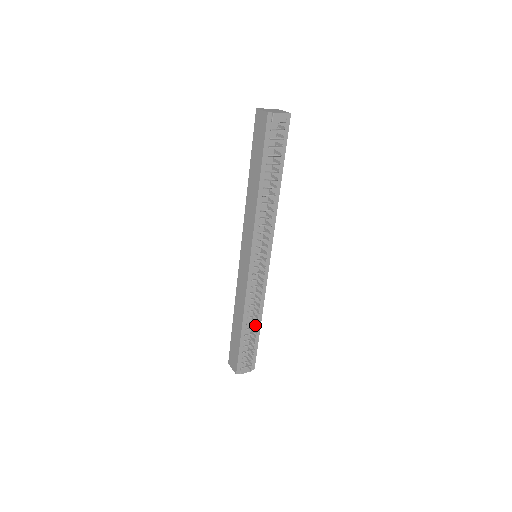
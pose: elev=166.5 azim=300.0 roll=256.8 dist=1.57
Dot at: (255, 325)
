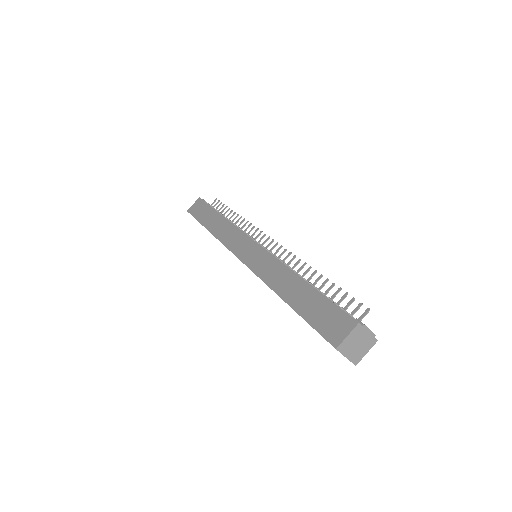
Dot at: occluded
